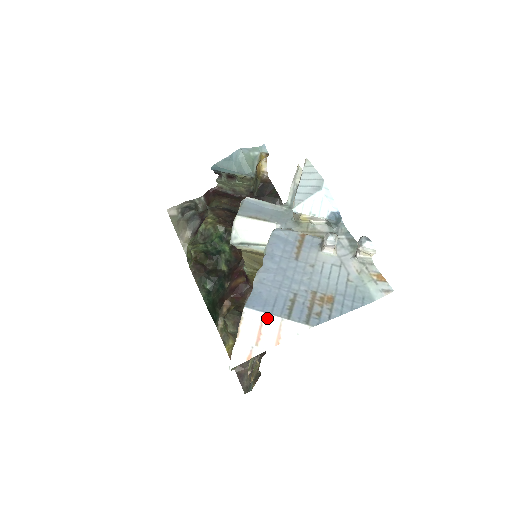
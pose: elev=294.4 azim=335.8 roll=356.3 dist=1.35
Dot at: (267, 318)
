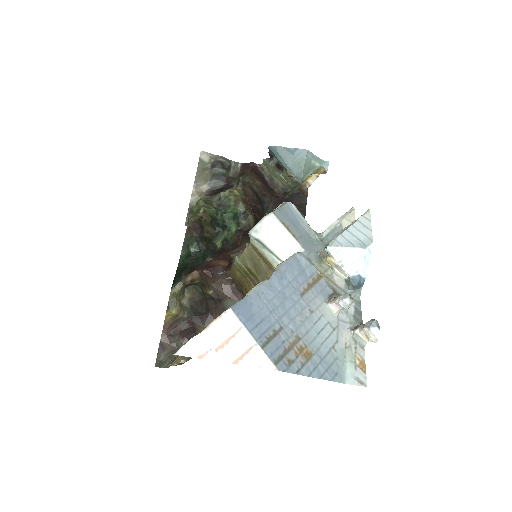
Dot at: (243, 333)
